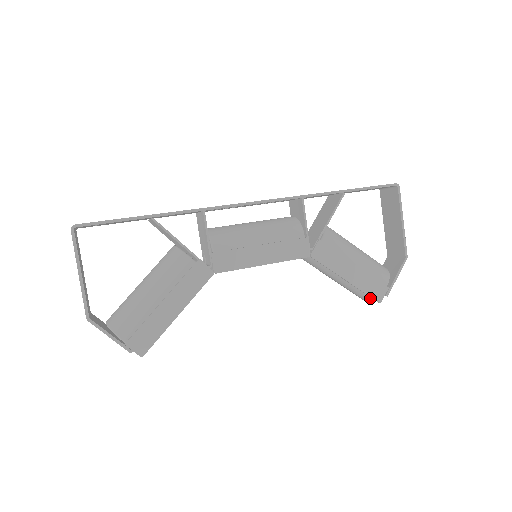
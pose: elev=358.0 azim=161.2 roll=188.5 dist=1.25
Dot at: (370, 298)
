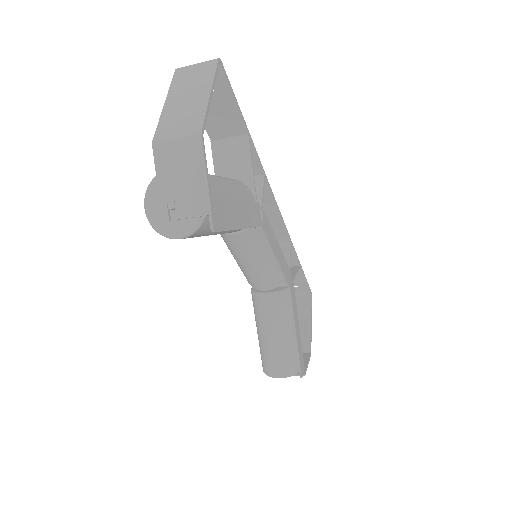
Dot at: (289, 372)
